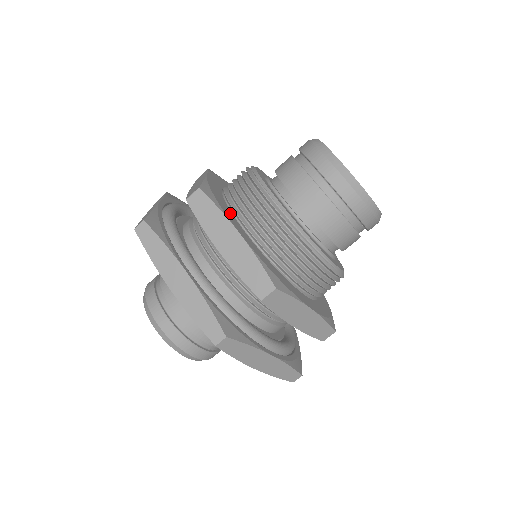
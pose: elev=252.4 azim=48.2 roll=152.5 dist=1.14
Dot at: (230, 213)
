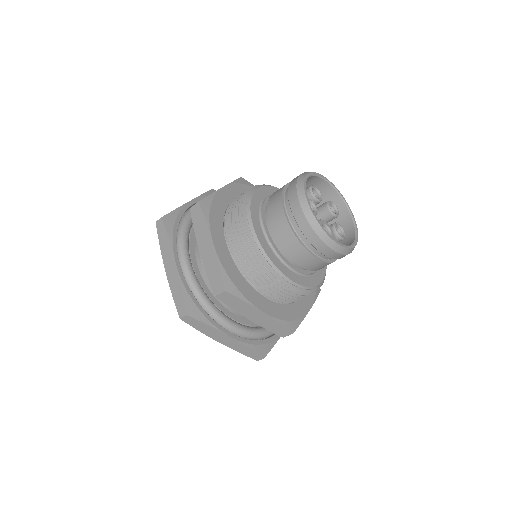
Dot at: (248, 287)
